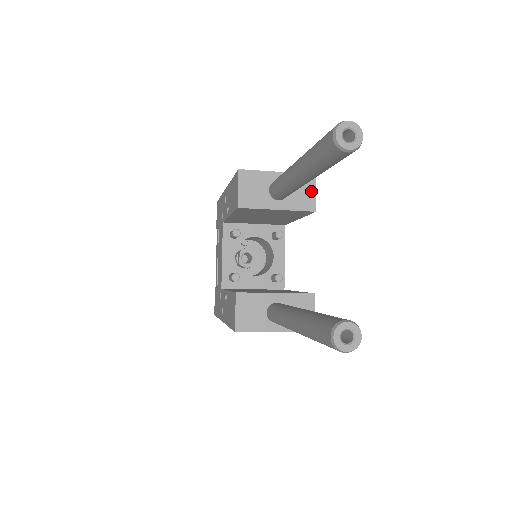
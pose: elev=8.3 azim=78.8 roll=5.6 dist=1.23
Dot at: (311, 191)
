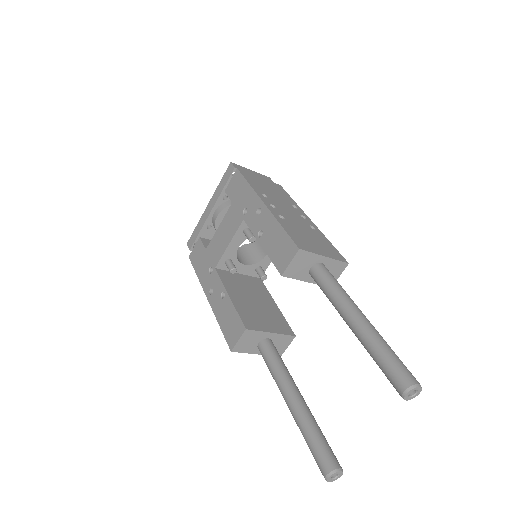
Dot at: (338, 274)
